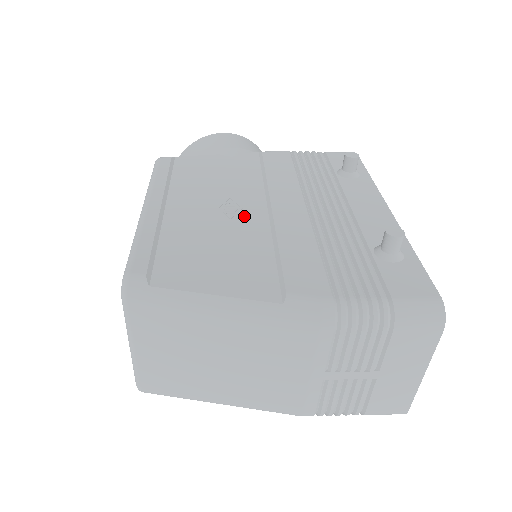
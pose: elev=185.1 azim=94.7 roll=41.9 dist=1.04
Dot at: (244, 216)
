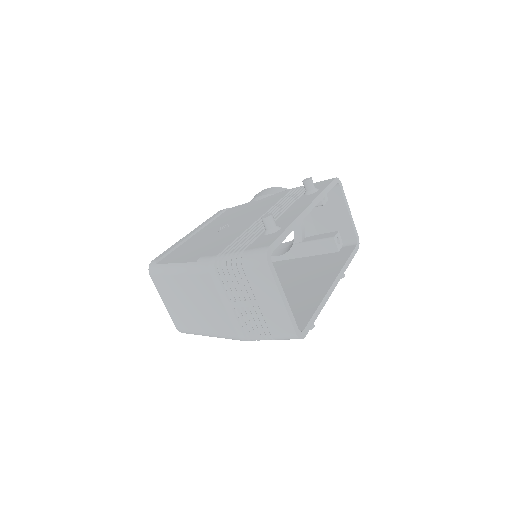
Dot at: (226, 229)
